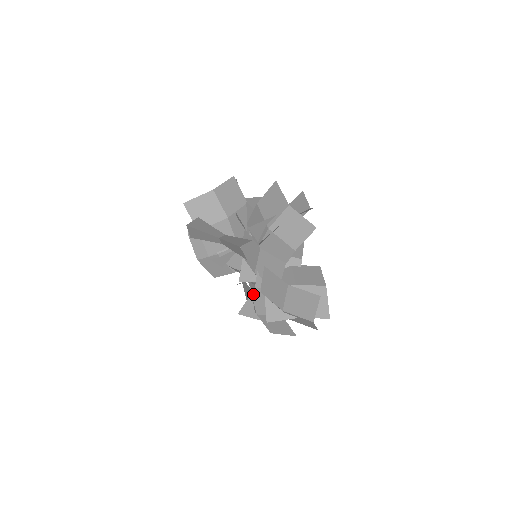
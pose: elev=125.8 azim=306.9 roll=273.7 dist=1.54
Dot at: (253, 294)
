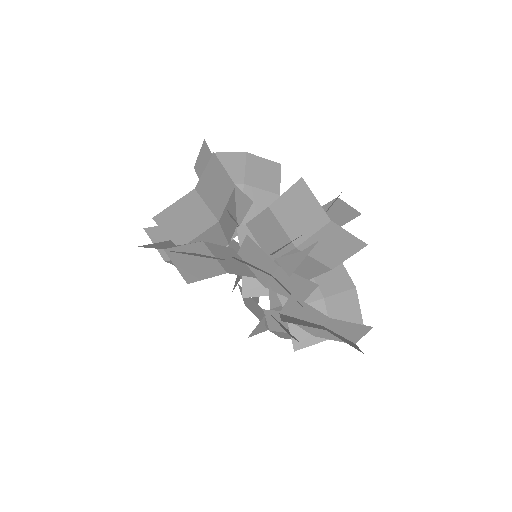
Dot at: (267, 315)
